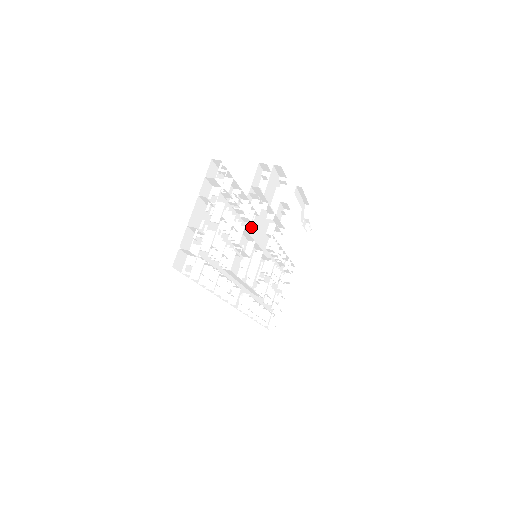
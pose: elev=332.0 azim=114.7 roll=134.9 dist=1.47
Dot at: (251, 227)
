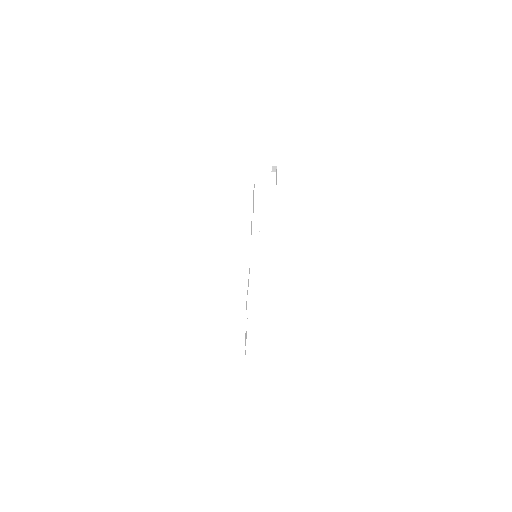
Dot at: occluded
